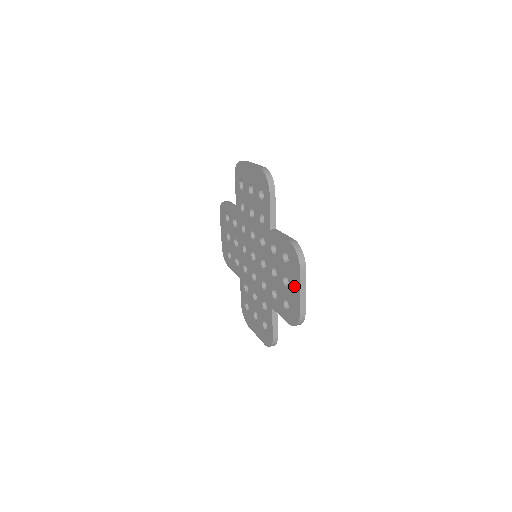
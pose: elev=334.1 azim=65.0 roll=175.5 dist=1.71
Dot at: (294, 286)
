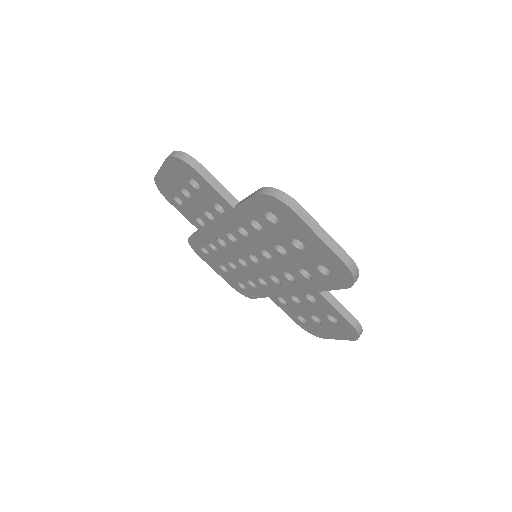
Dot at: (308, 238)
